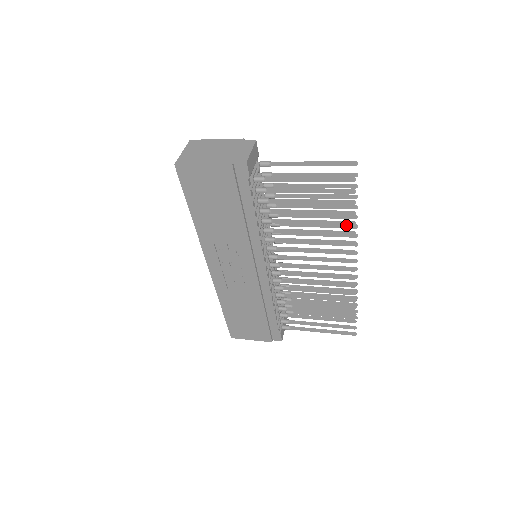
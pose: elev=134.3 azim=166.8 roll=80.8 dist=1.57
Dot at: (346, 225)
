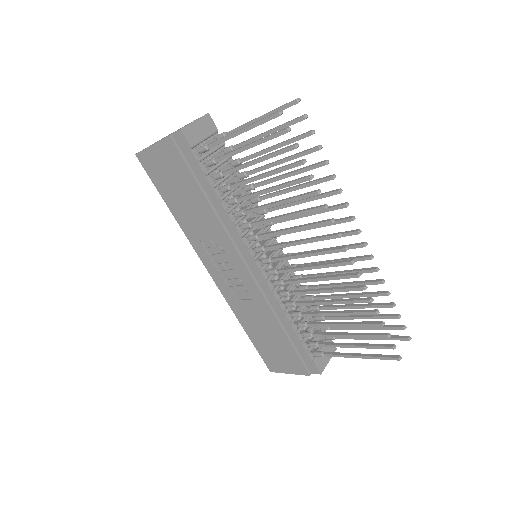
Dot at: (303, 181)
